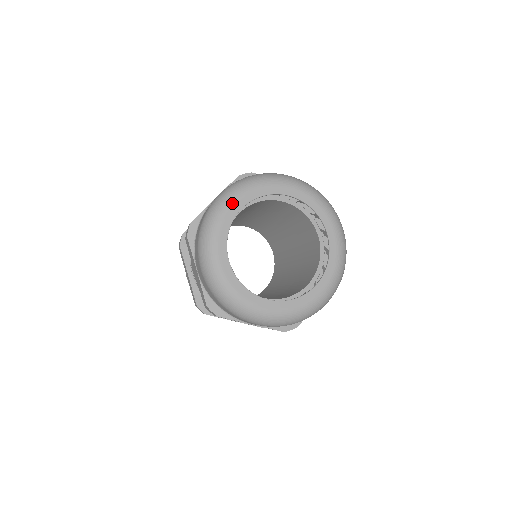
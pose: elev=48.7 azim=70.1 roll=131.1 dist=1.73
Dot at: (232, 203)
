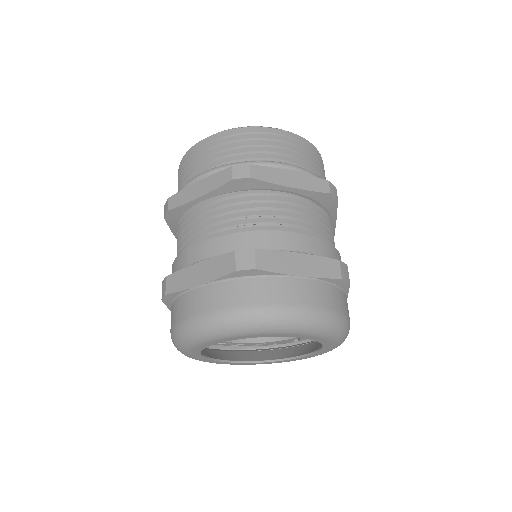
Dot at: (191, 357)
